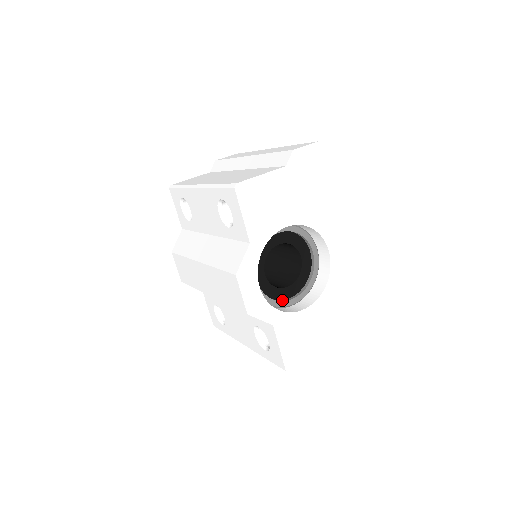
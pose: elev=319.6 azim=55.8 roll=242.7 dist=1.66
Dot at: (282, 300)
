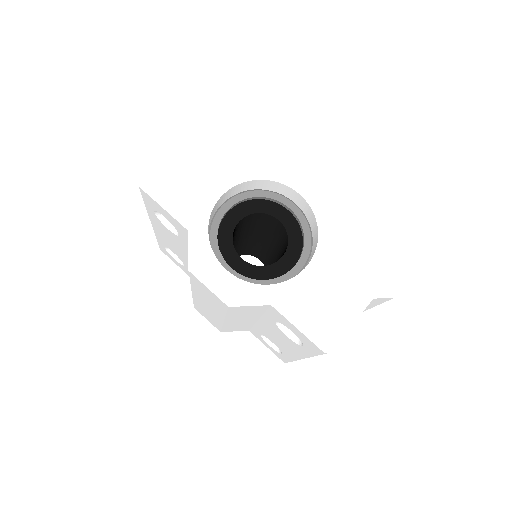
Dot at: (281, 276)
